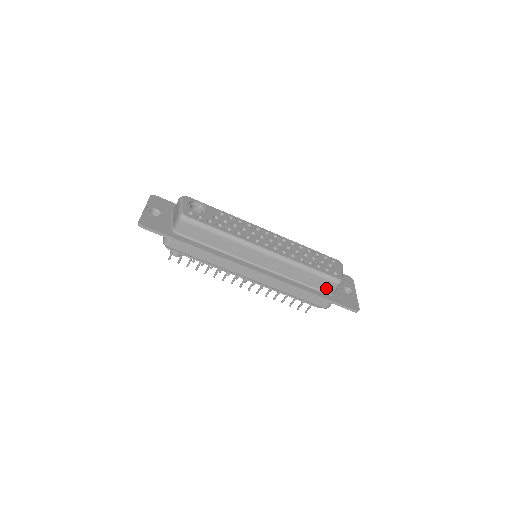
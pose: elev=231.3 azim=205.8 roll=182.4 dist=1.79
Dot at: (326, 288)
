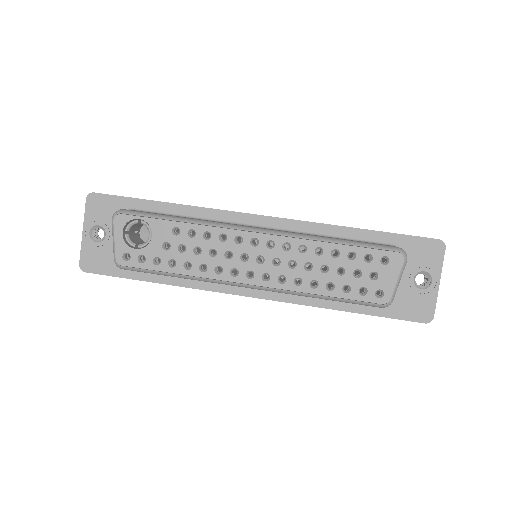
Dot at: occluded
